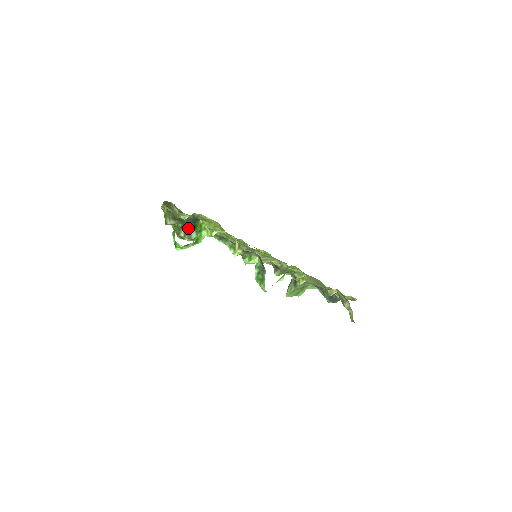
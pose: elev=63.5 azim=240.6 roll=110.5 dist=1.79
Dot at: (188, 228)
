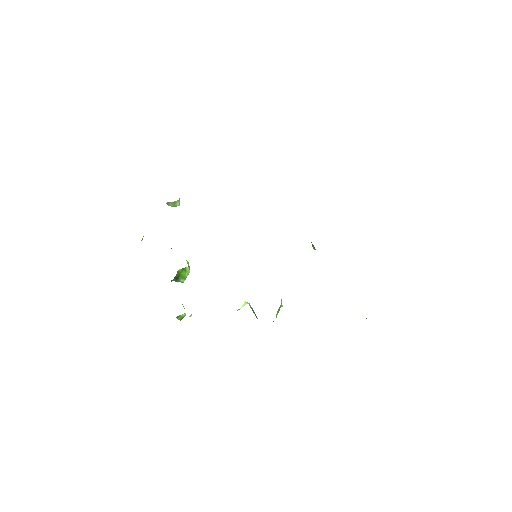
Dot at: (173, 280)
